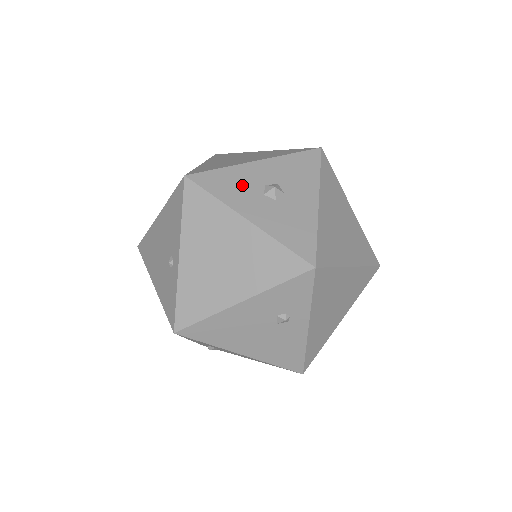
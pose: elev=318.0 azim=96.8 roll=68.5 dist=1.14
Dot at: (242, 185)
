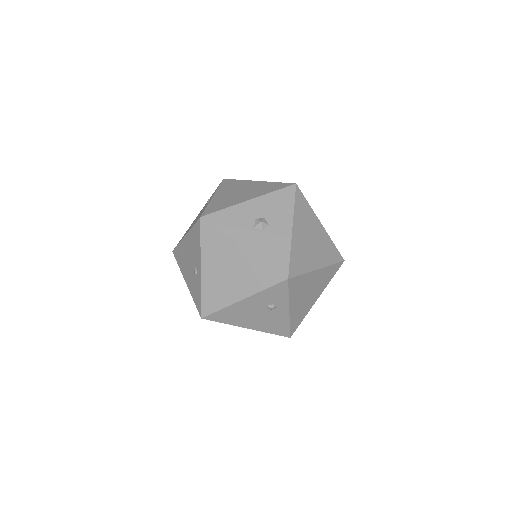
Dot at: (239, 221)
